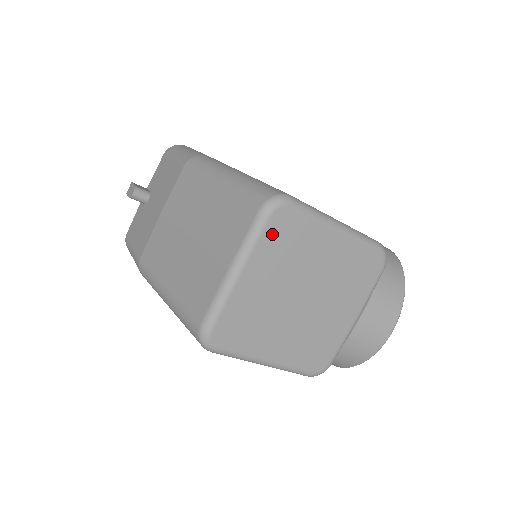
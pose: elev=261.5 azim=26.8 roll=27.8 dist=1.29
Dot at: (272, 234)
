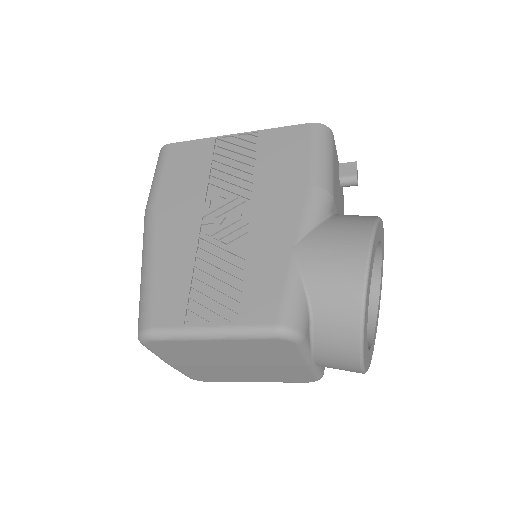
Dot at: (162, 351)
